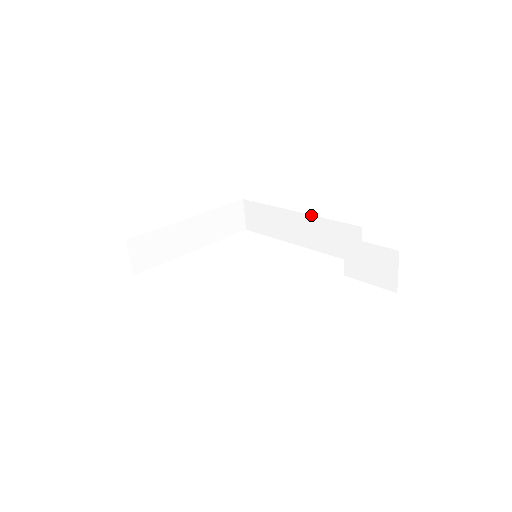
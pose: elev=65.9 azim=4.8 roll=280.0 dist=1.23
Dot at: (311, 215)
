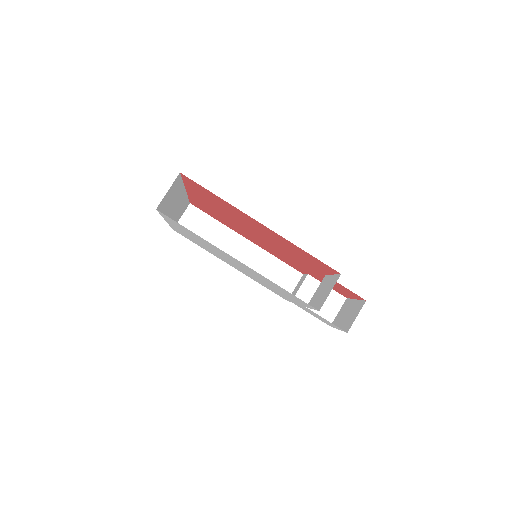
Dot at: (262, 248)
